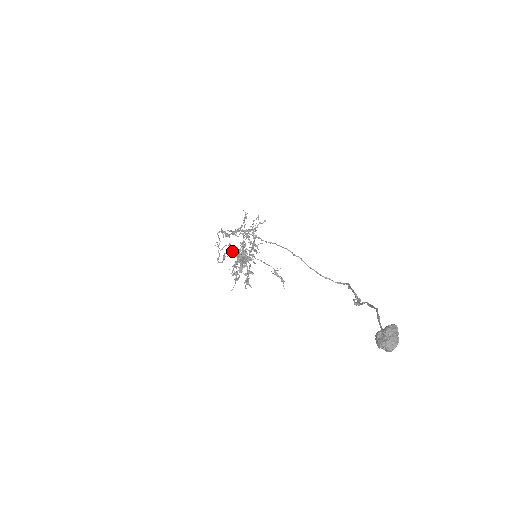
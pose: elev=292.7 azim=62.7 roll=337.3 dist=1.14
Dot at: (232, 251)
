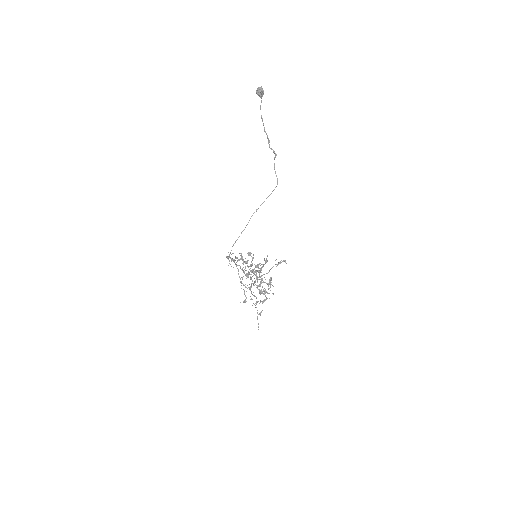
Dot at: (242, 258)
